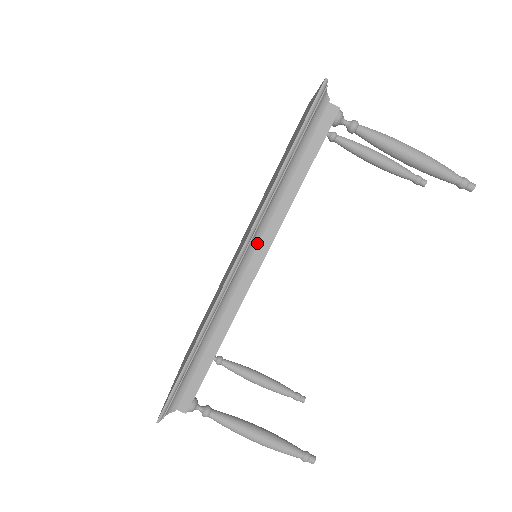
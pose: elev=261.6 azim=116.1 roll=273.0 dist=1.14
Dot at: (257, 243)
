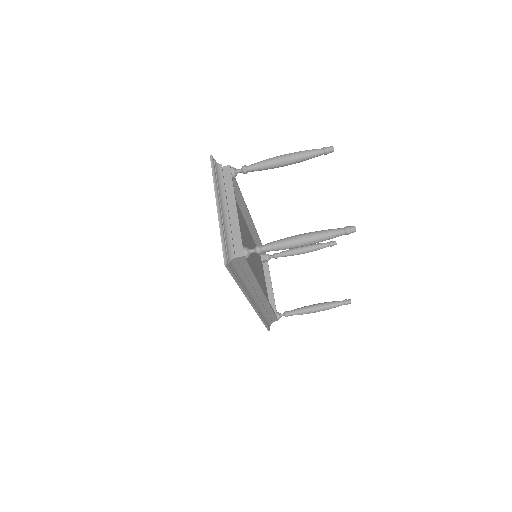
Dot at: (254, 293)
